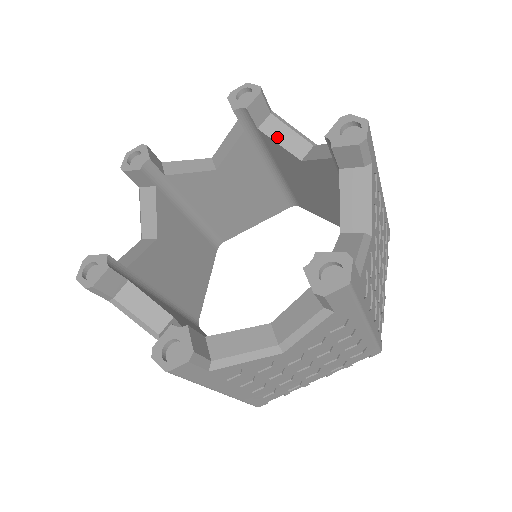
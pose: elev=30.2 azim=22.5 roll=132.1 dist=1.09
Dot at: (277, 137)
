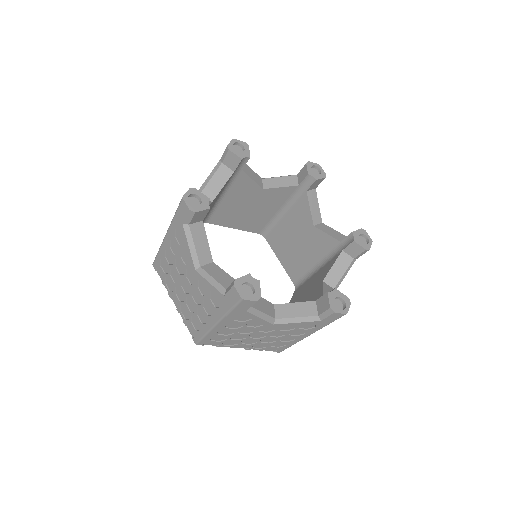
Dot at: (250, 175)
